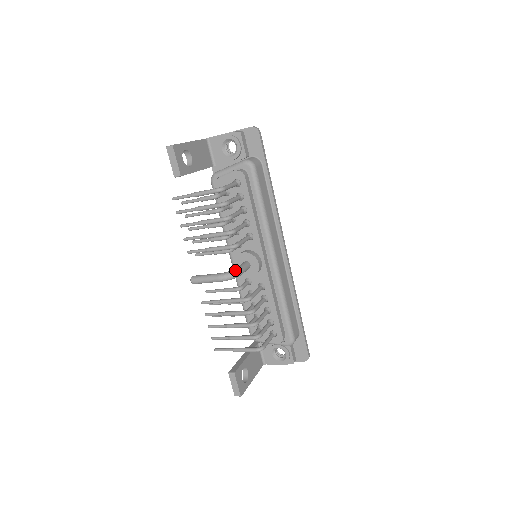
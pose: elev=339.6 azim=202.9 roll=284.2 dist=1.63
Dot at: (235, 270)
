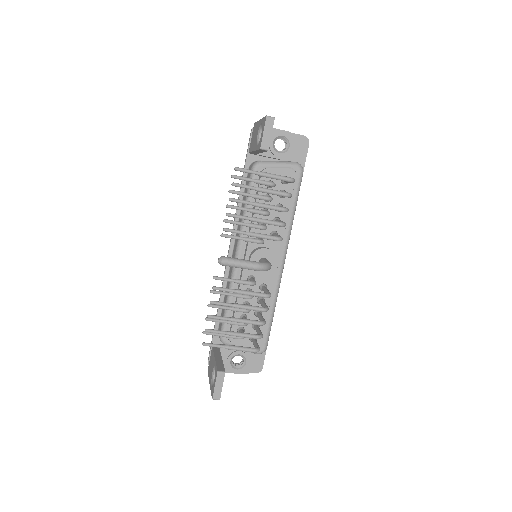
Dot at: (269, 263)
